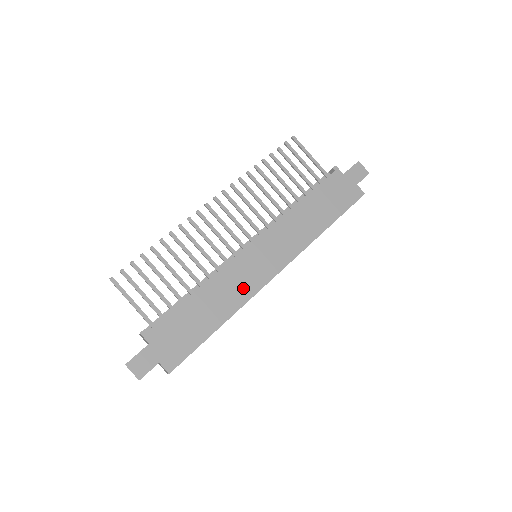
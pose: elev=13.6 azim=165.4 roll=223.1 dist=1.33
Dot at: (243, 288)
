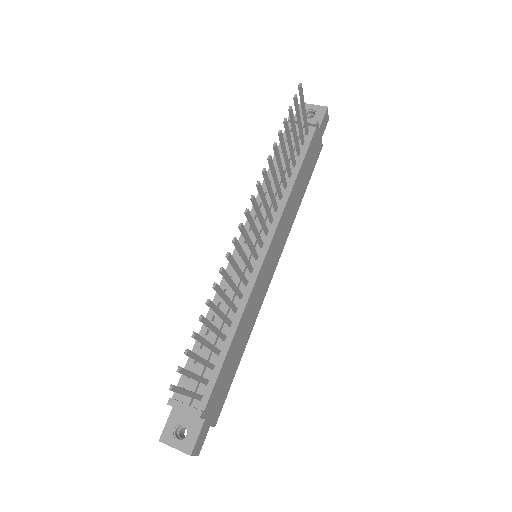
Dot at: (258, 304)
